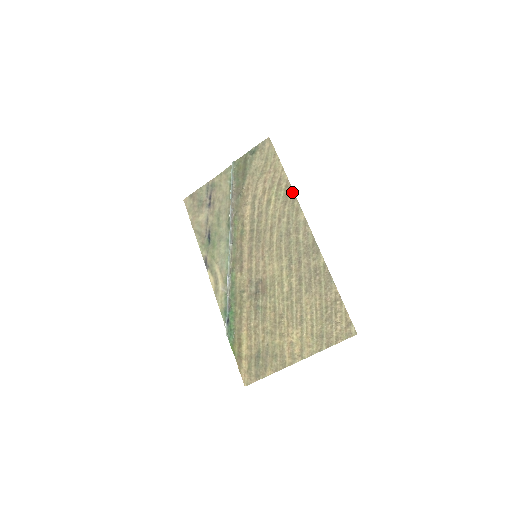
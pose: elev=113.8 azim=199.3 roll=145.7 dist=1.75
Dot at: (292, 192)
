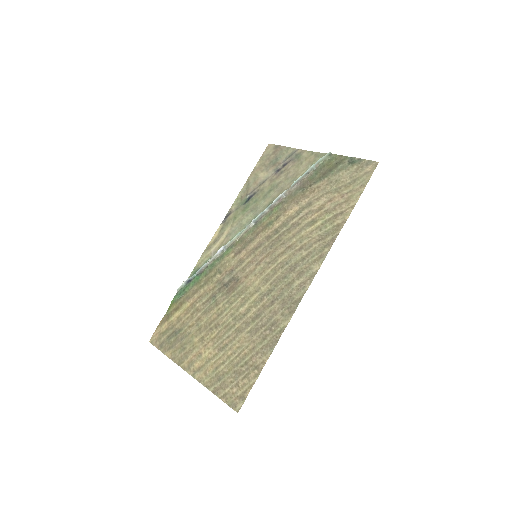
Dot at: (335, 236)
